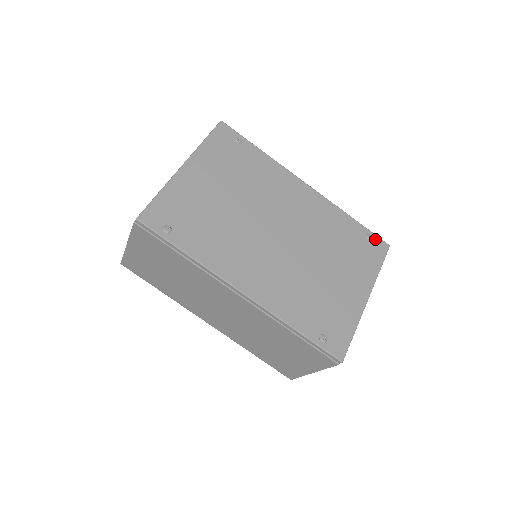
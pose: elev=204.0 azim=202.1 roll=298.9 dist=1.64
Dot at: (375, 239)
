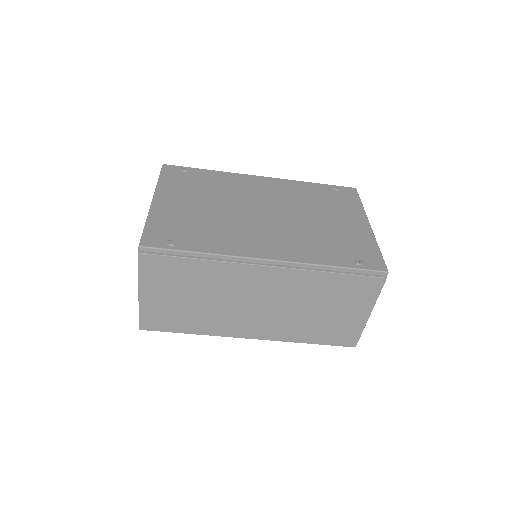
Dot at: (341, 188)
